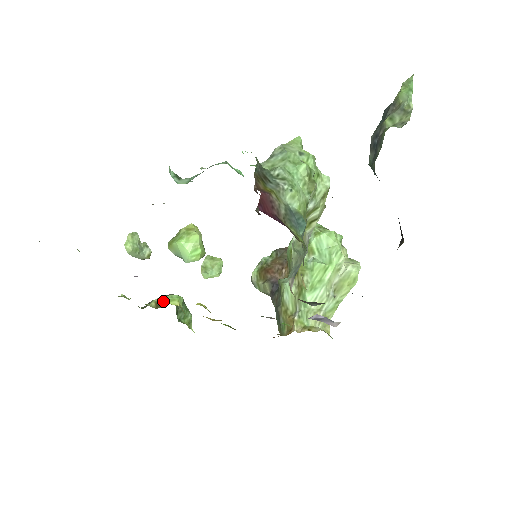
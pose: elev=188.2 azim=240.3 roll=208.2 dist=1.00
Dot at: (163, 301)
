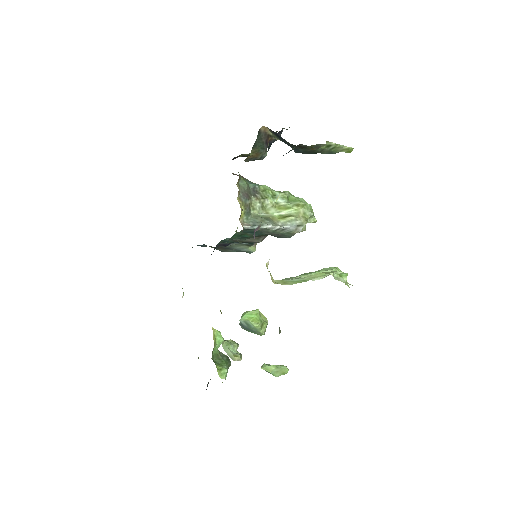
Dot at: occluded
